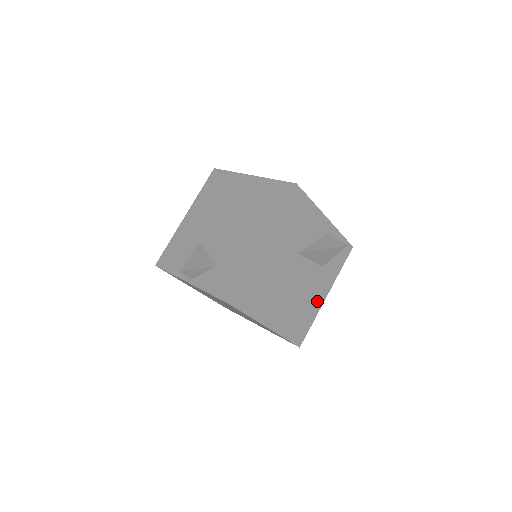
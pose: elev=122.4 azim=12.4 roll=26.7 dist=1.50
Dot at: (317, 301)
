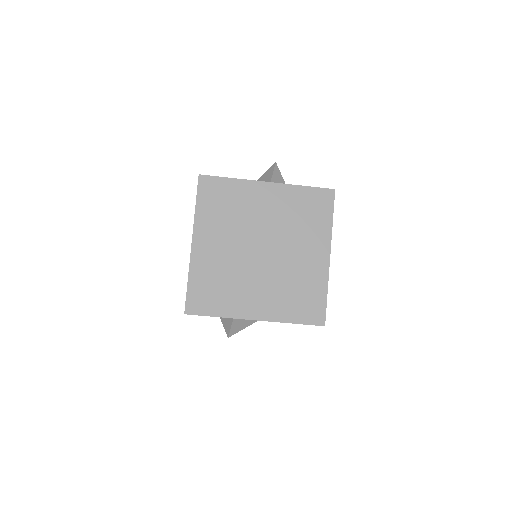
Dot at: occluded
